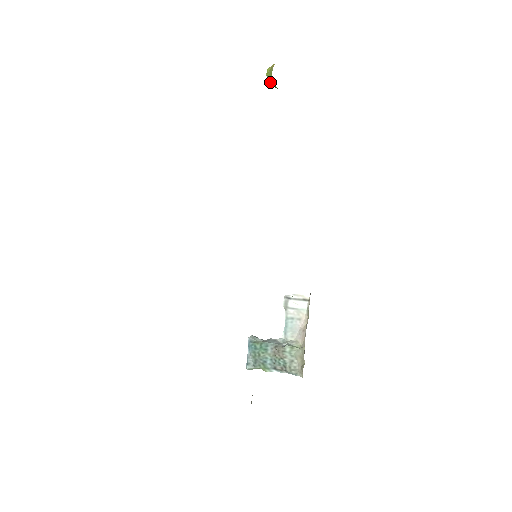
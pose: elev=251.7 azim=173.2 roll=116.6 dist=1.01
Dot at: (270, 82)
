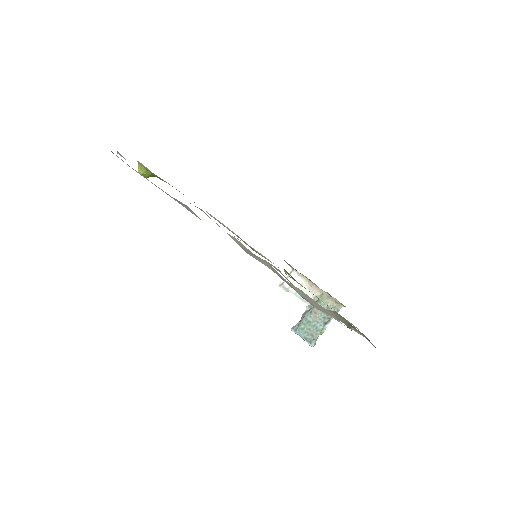
Dot at: (147, 176)
